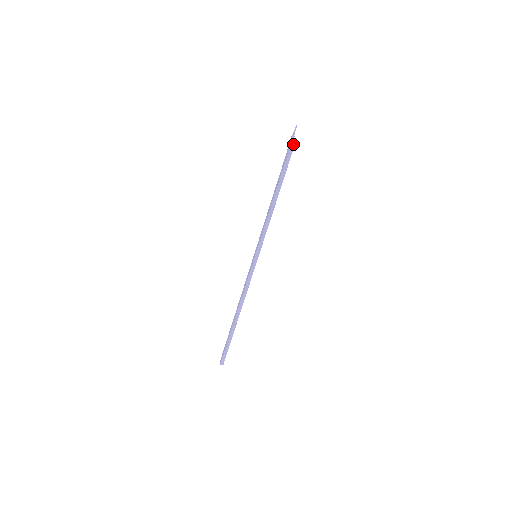
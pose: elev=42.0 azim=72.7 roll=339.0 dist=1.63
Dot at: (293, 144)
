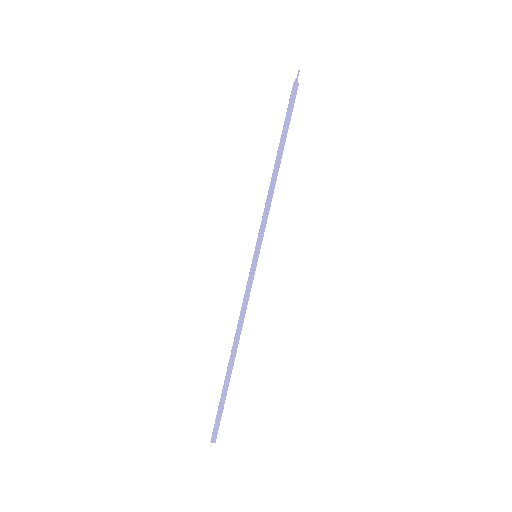
Dot at: (295, 89)
